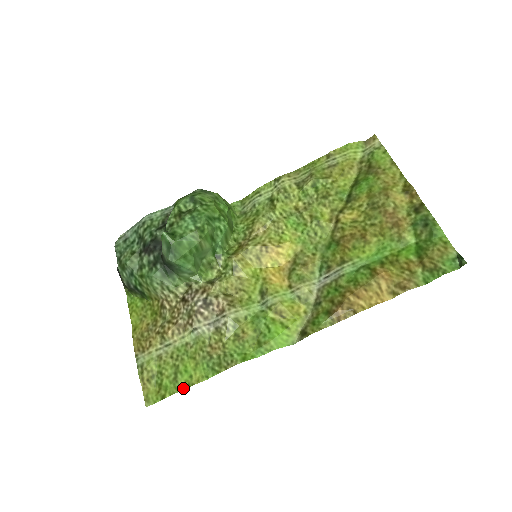
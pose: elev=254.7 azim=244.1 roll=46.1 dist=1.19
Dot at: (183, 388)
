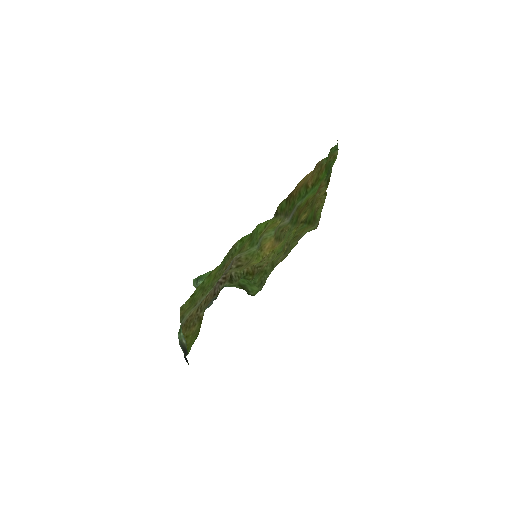
Dot at: (205, 279)
